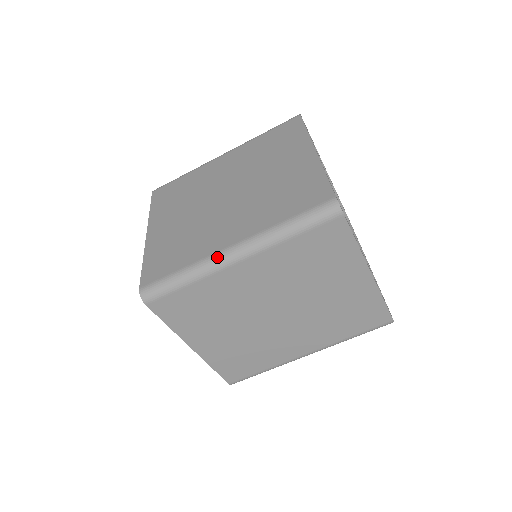
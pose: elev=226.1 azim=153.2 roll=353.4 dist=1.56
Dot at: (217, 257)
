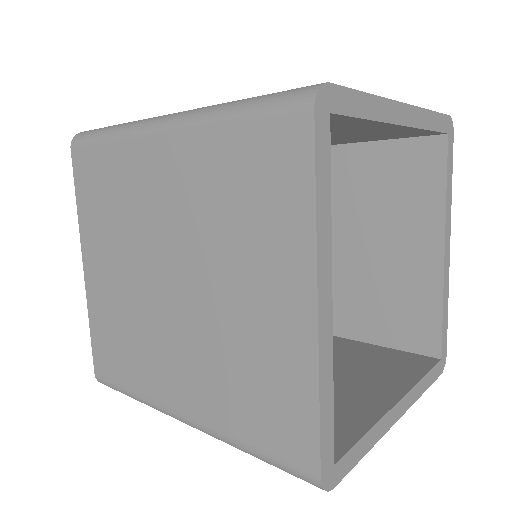
Dot at: (166, 413)
